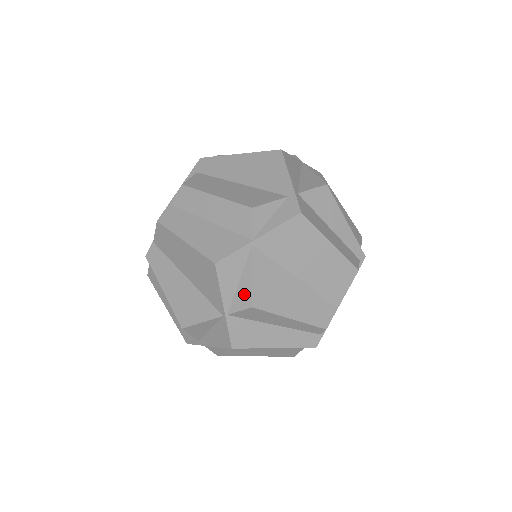
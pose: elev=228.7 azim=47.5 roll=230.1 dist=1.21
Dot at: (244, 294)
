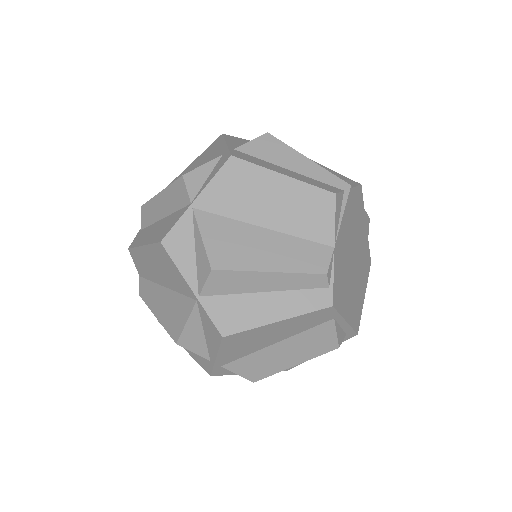
Dot at: (202, 262)
